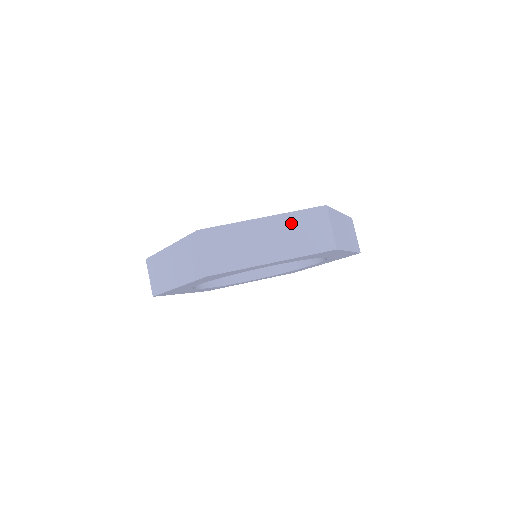
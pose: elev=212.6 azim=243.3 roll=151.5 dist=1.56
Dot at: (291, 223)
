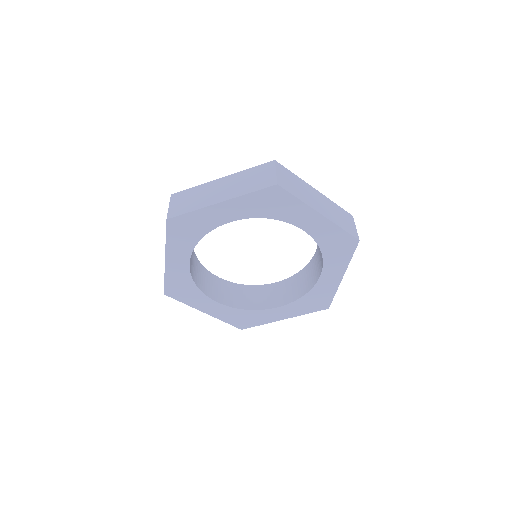
Dot at: (333, 206)
